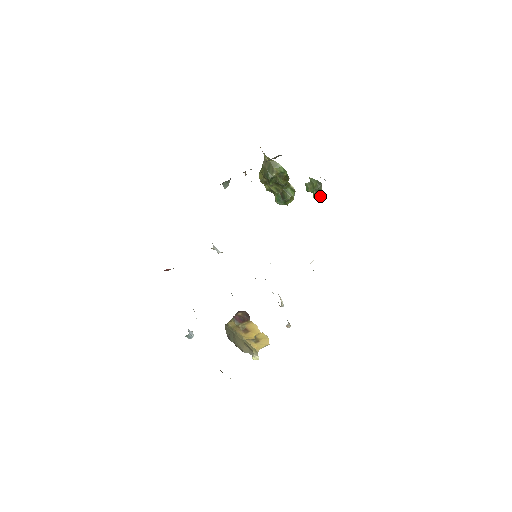
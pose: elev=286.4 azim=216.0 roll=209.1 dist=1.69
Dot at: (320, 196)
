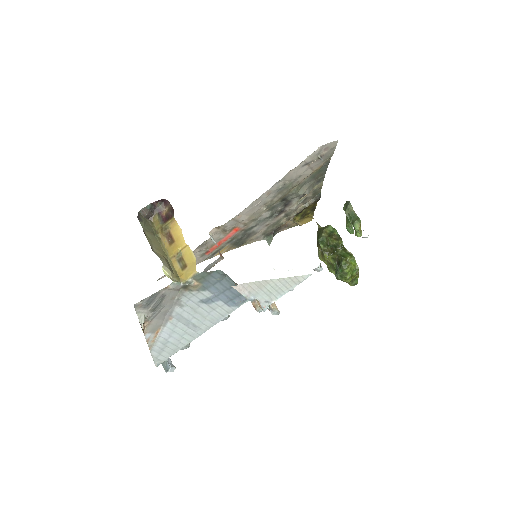
Dot at: (357, 223)
